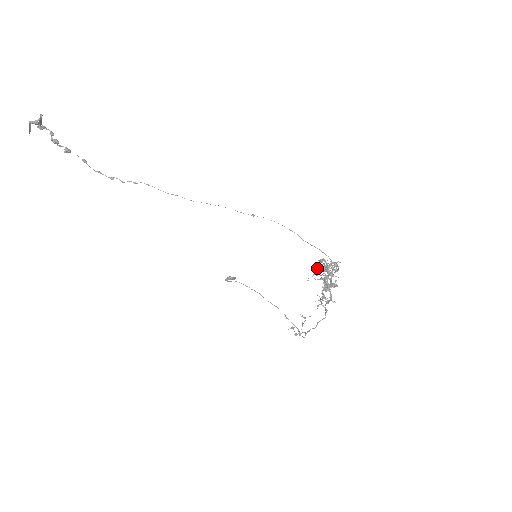
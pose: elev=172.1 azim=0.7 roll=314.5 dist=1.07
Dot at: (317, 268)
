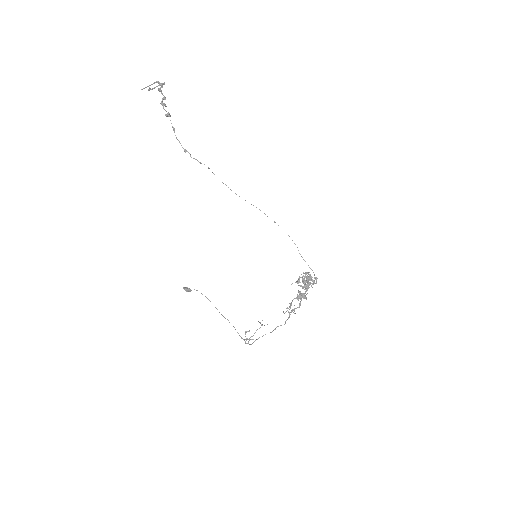
Dot at: occluded
